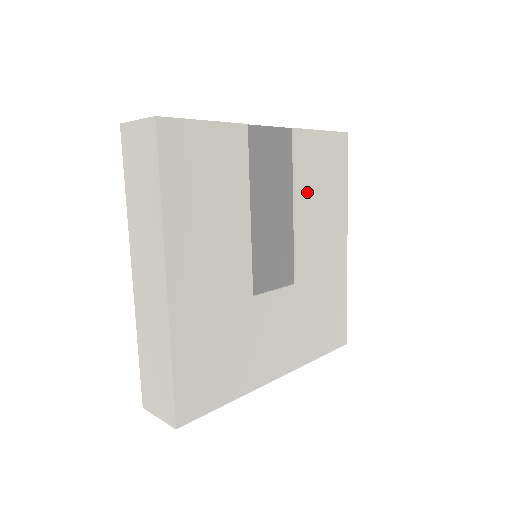
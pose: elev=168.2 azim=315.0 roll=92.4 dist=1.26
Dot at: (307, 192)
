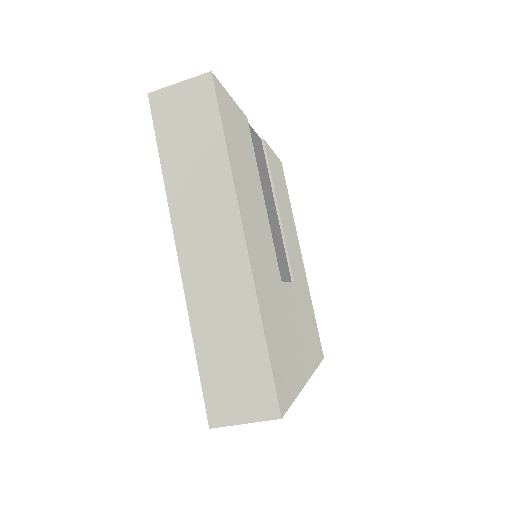
Dot at: (279, 198)
